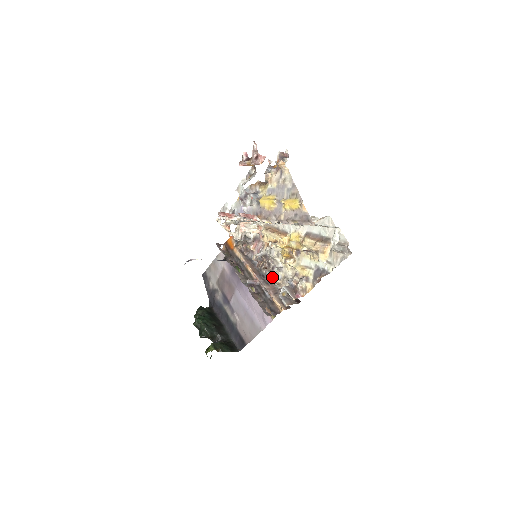
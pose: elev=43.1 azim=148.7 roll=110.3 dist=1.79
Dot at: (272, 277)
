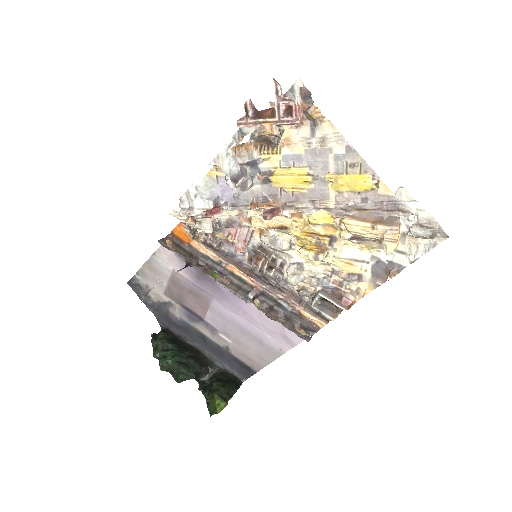
Dot at: (283, 278)
